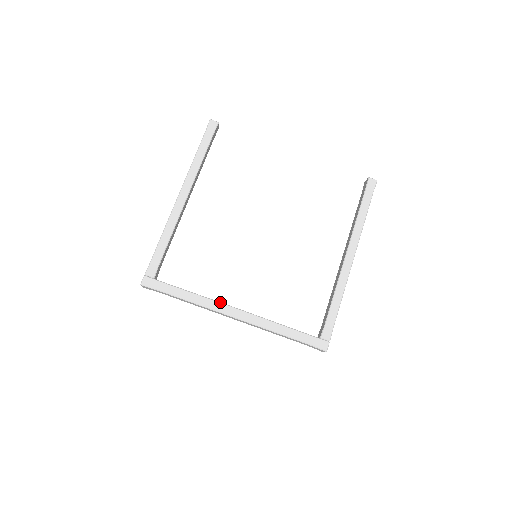
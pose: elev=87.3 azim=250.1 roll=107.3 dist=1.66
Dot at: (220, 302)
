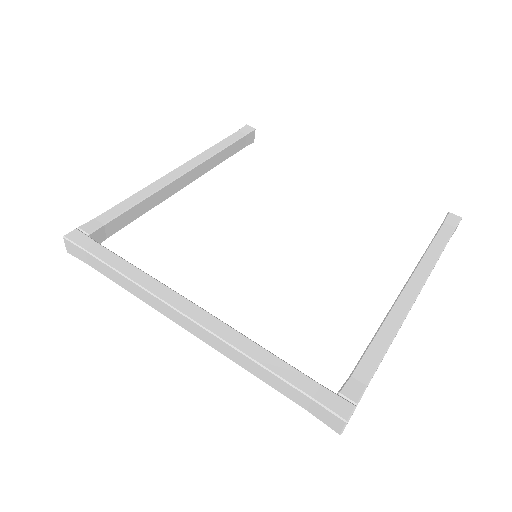
Dot at: occluded
